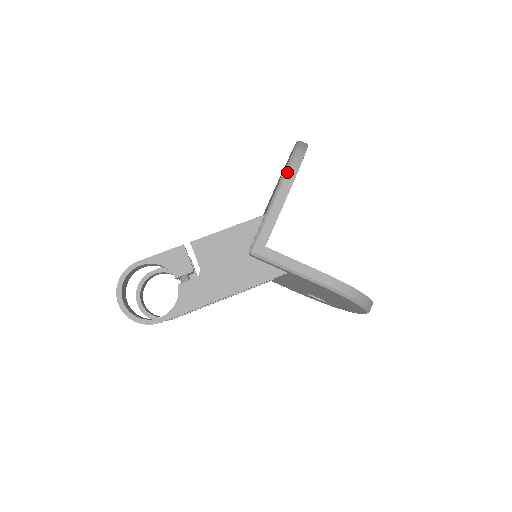
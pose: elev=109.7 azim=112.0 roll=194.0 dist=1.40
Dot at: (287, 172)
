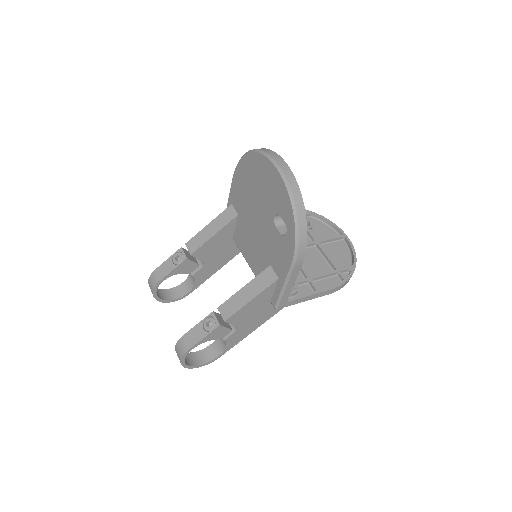
Dot at: (297, 257)
